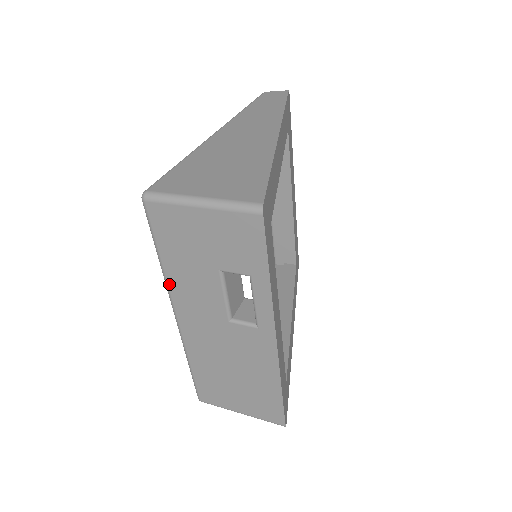
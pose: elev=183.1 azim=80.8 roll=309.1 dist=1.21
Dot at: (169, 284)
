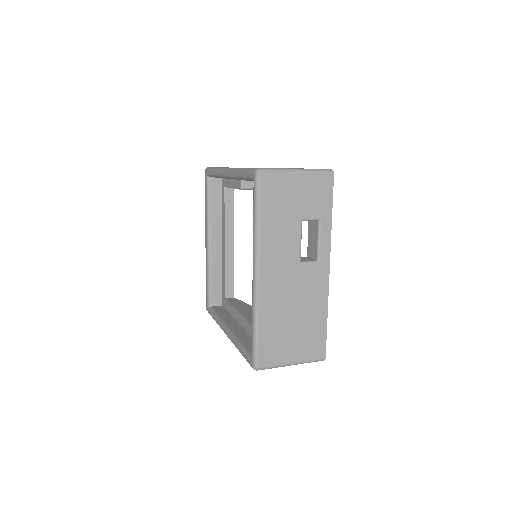
Dot at: (261, 242)
